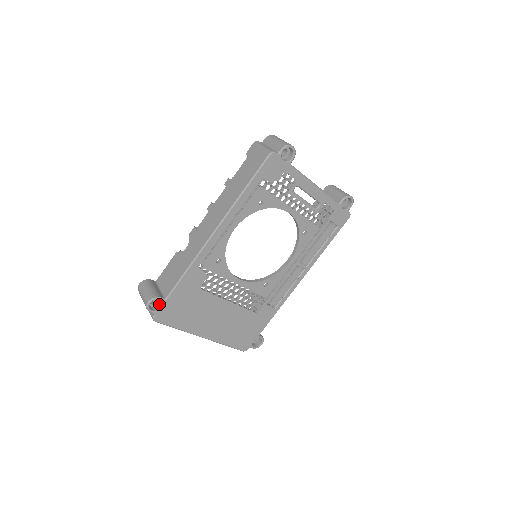
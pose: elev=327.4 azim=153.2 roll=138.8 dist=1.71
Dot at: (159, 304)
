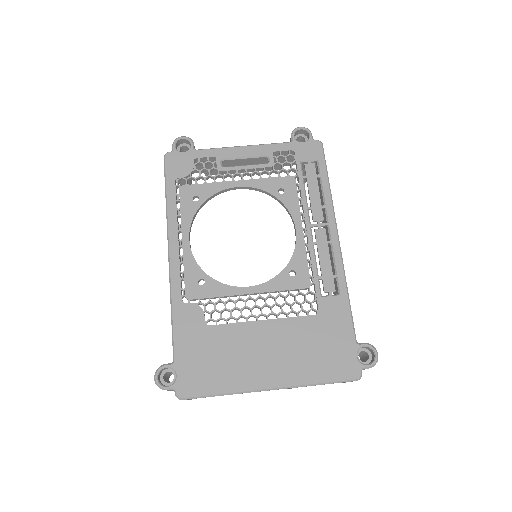
Dot at: occluded
